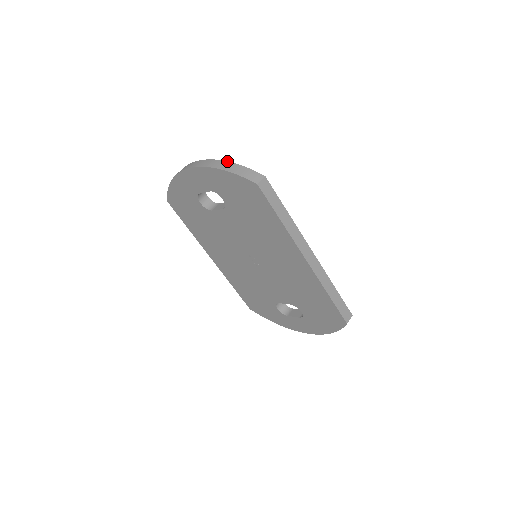
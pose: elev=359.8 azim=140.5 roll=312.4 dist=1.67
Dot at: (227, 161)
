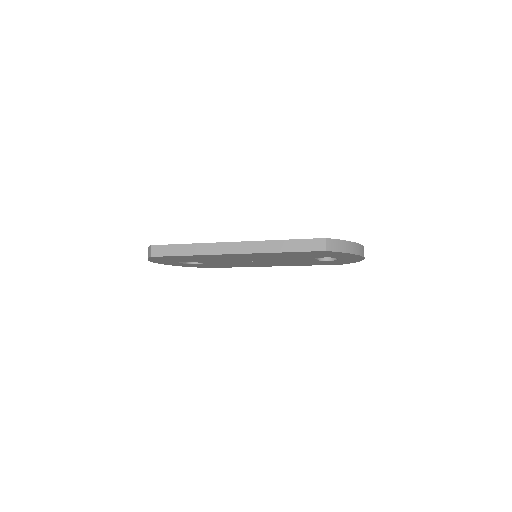
Dot at: occluded
